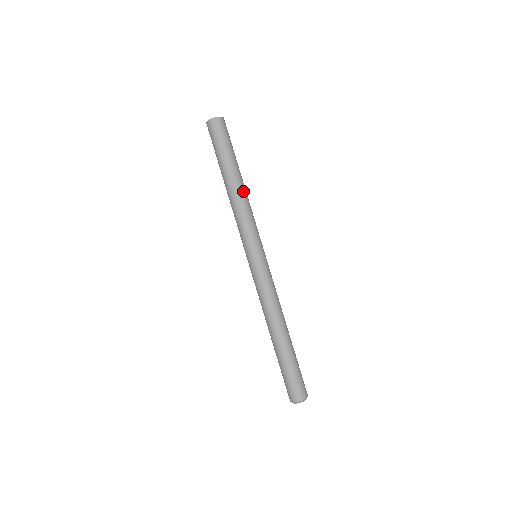
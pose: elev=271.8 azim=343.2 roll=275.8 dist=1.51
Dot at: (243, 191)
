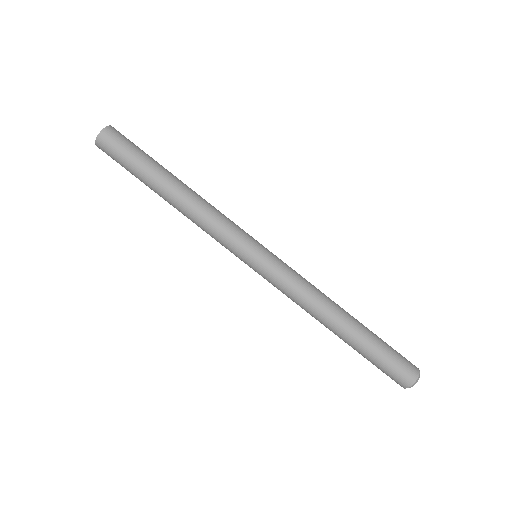
Dot at: (189, 195)
